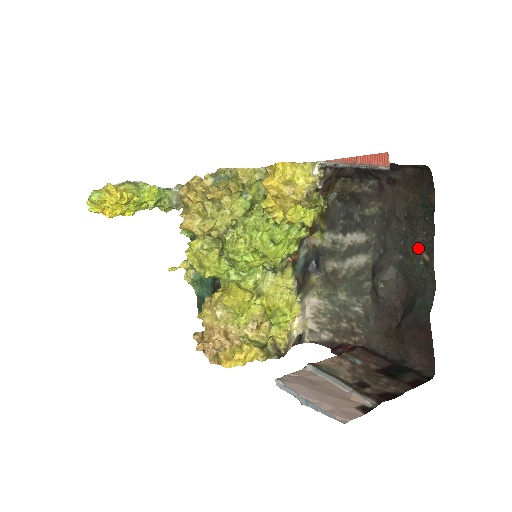
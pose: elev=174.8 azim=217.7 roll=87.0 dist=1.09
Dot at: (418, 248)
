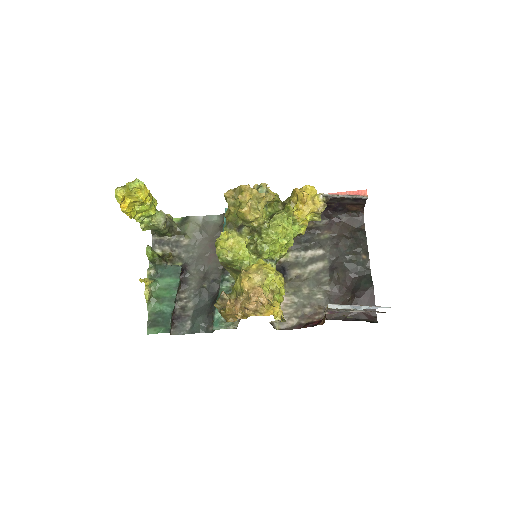
Dot at: (359, 253)
